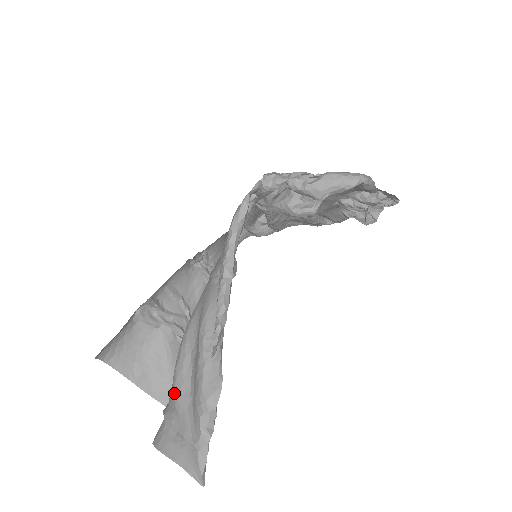
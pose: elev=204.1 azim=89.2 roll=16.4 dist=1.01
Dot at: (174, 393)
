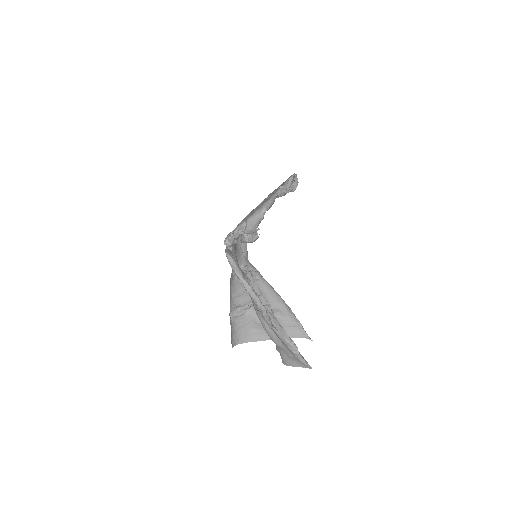
Dot at: (273, 341)
